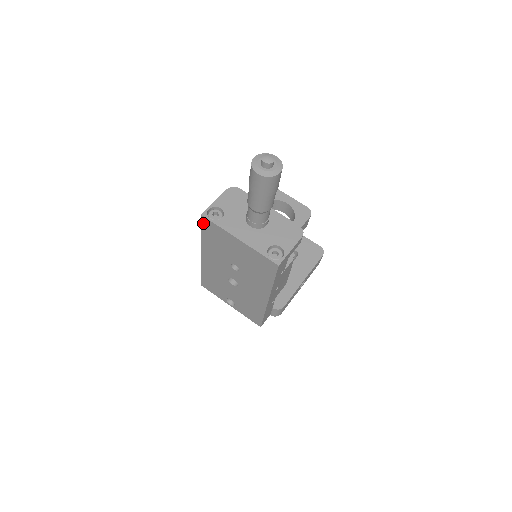
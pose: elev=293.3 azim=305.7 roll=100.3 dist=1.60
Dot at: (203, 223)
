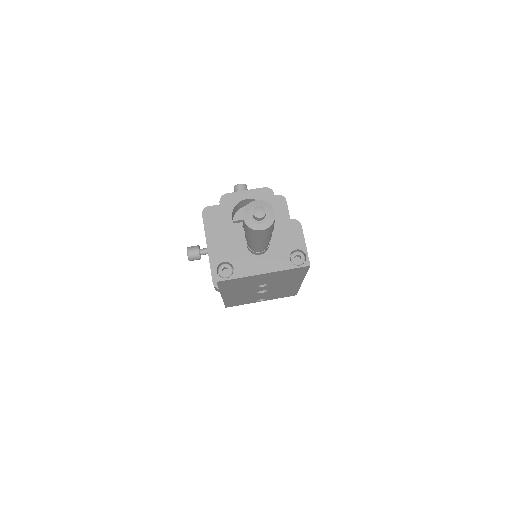
Dot at: (220, 284)
